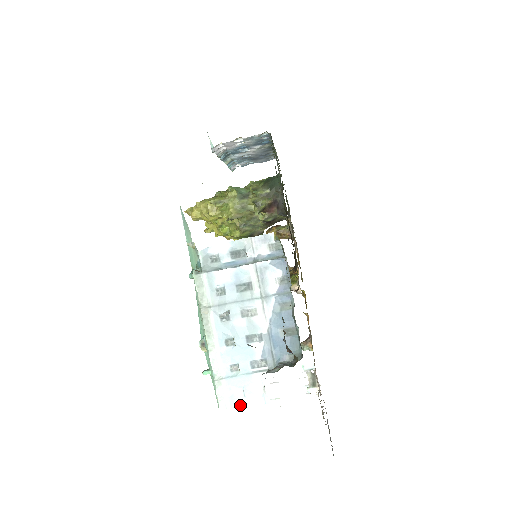
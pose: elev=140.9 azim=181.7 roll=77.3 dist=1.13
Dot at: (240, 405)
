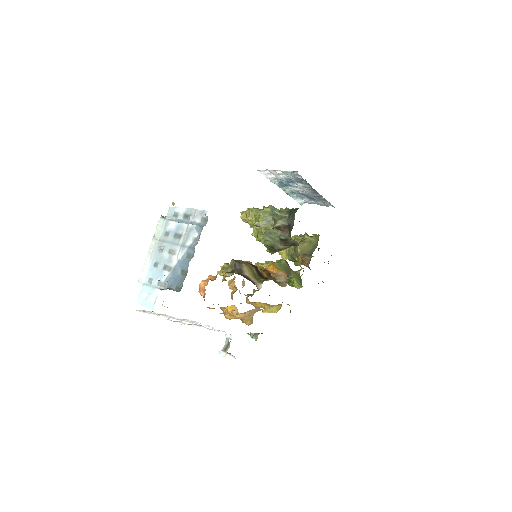
Dot at: (142, 304)
